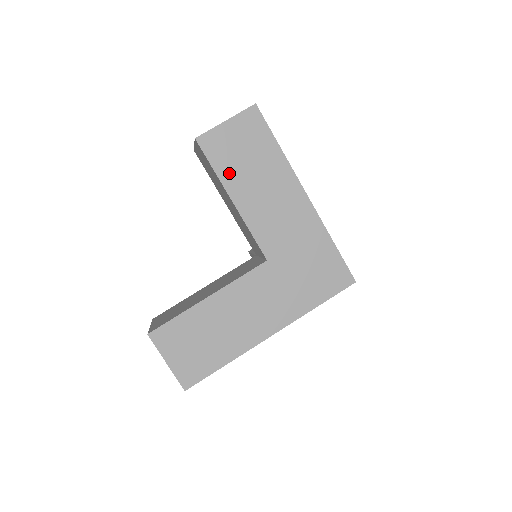
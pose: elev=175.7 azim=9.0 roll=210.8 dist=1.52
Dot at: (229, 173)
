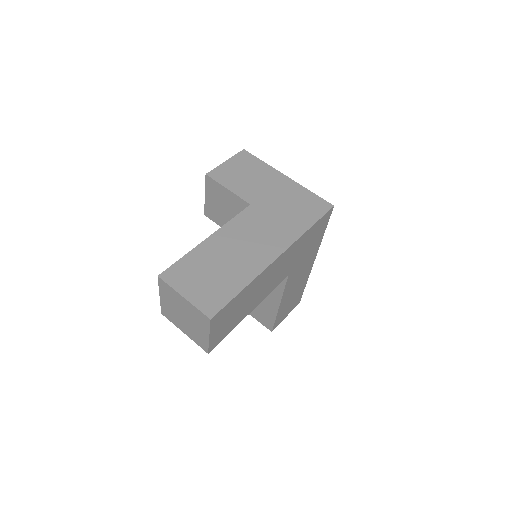
Dot at: (238, 320)
